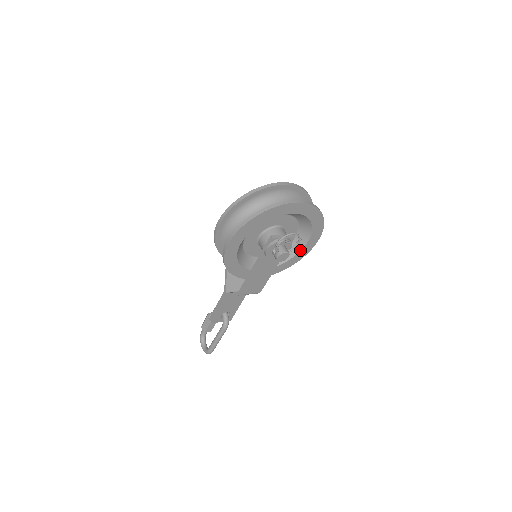
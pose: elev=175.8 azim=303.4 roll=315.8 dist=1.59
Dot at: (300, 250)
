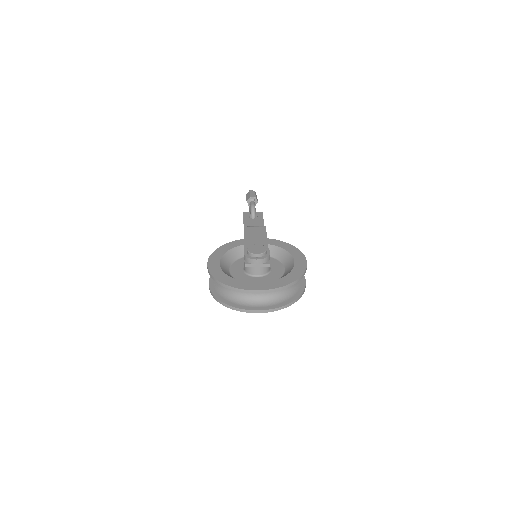
Dot at: occluded
